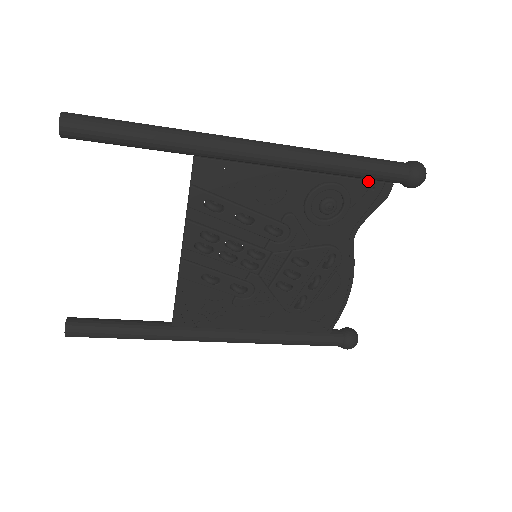
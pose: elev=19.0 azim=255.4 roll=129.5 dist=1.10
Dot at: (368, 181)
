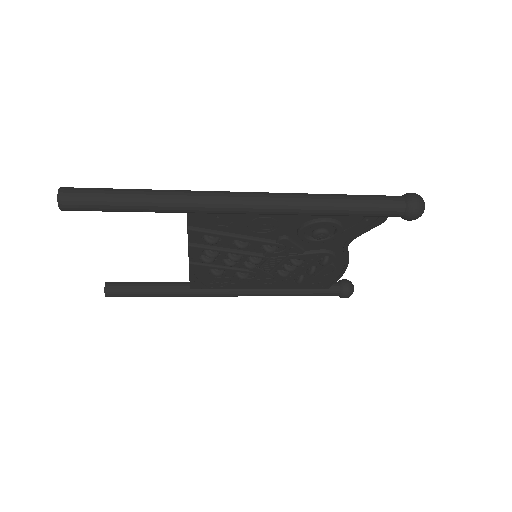
Dot at: (362, 216)
